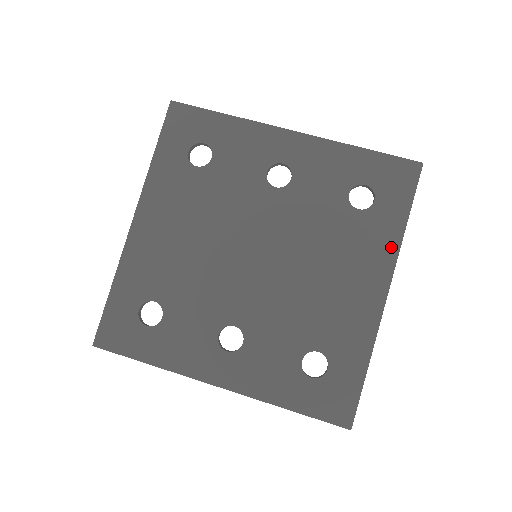
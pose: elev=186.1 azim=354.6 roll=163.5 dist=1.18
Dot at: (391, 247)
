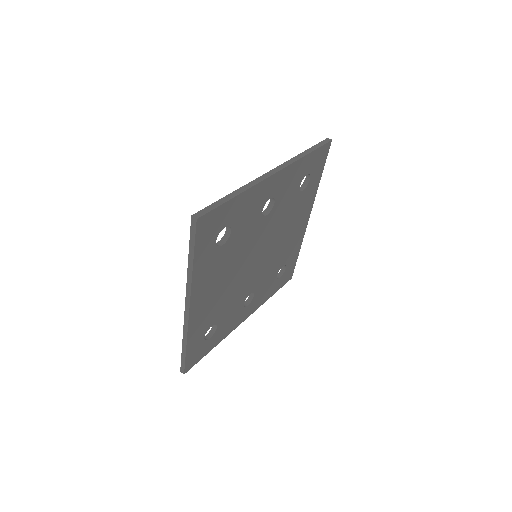
Dot at: (313, 197)
